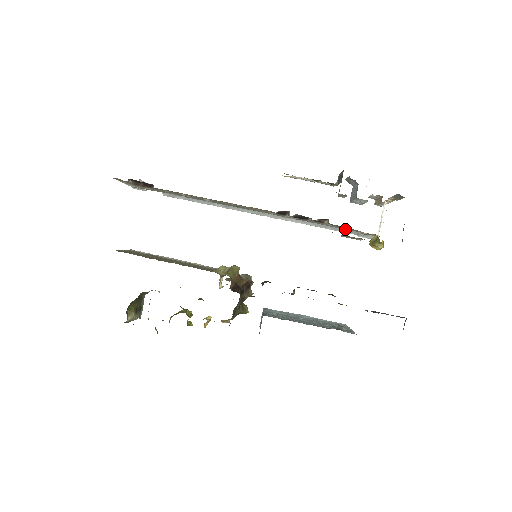
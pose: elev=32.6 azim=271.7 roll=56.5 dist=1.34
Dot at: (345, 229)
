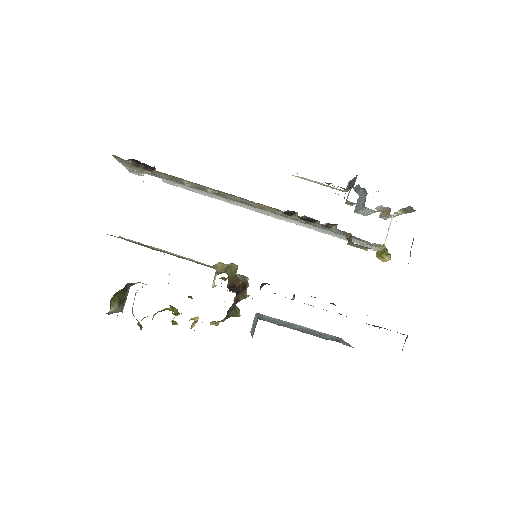
Dot at: occluded
